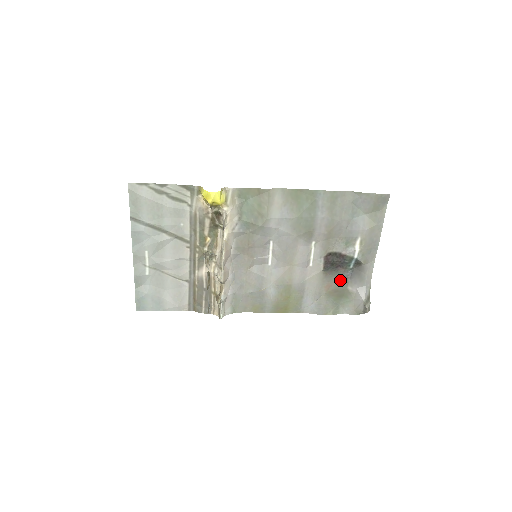
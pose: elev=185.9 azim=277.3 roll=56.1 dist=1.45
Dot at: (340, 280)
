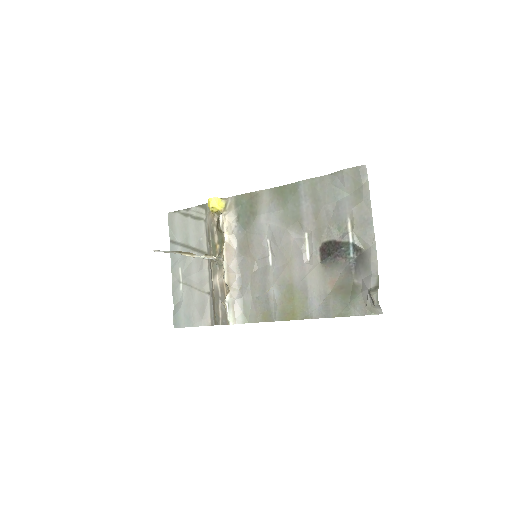
Dot at: (343, 273)
